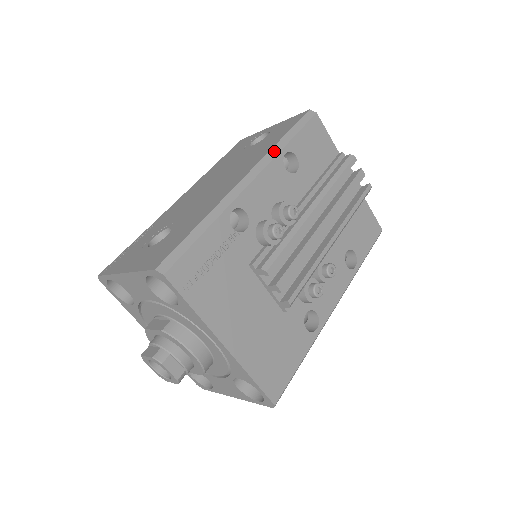
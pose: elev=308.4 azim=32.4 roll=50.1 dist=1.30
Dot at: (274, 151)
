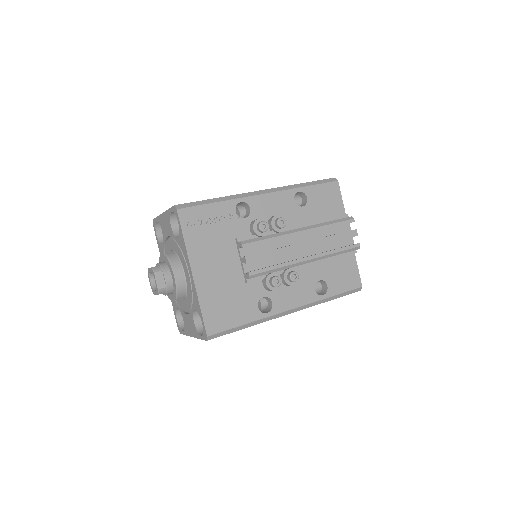
Dot at: (291, 186)
